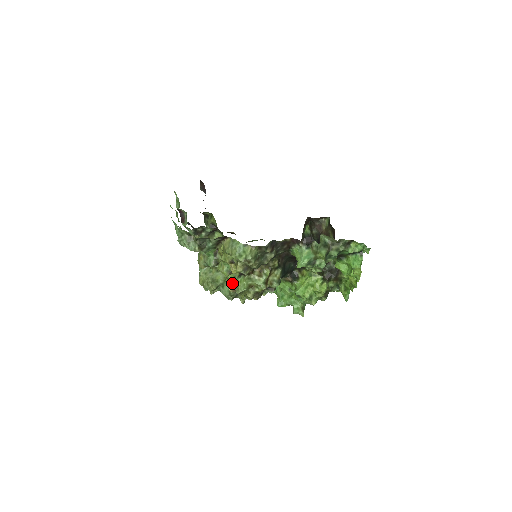
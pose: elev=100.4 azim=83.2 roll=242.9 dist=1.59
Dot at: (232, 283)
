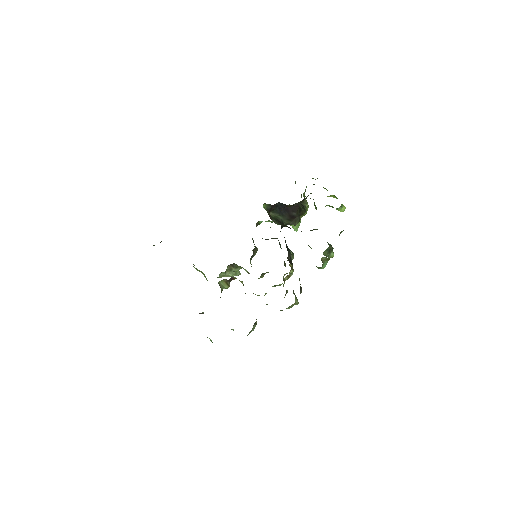
Dot at: (261, 277)
